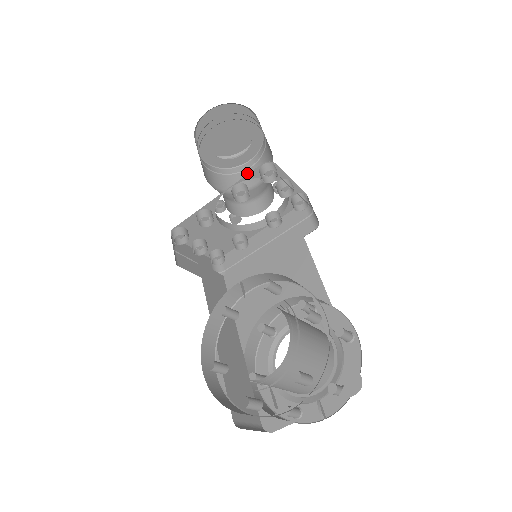
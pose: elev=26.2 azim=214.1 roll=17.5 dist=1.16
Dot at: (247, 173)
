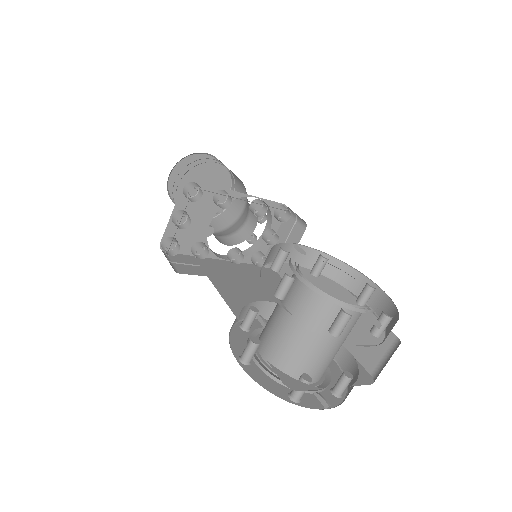
Dot at: occluded
